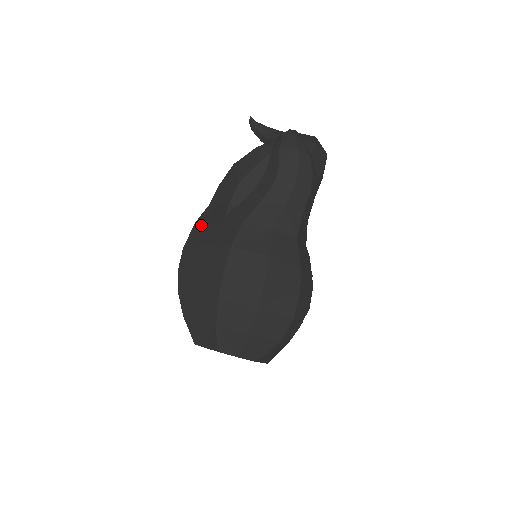
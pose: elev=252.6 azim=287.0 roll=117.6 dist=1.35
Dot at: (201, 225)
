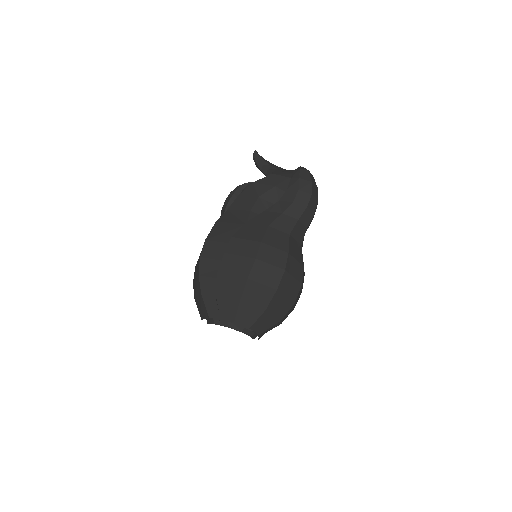
Dot at: (223, 224)
